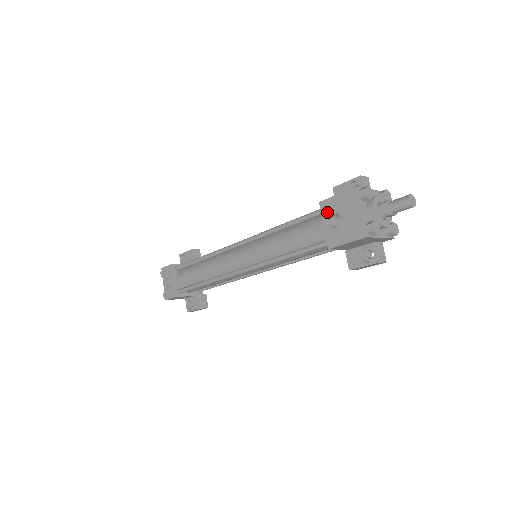
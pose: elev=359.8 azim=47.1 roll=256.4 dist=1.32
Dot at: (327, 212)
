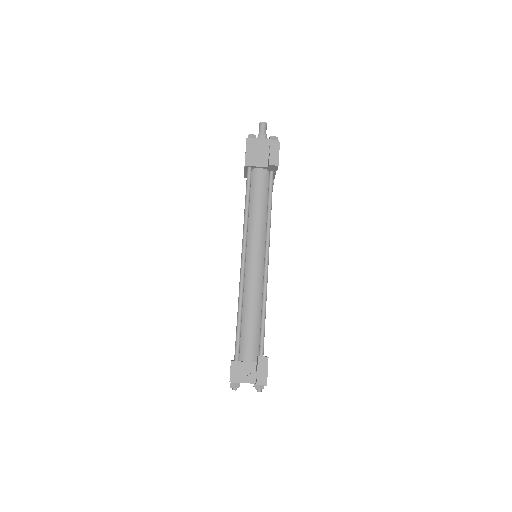
Dot at: occluded
